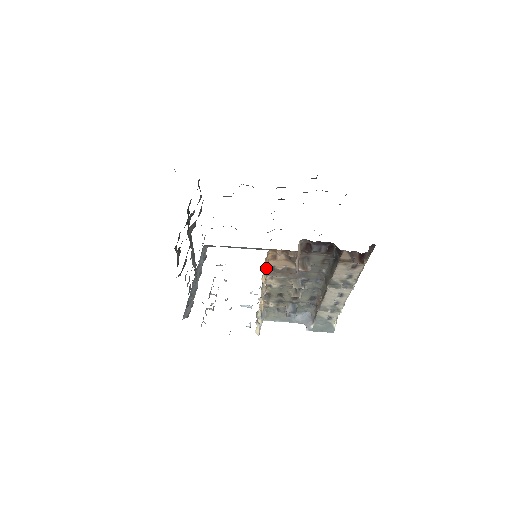
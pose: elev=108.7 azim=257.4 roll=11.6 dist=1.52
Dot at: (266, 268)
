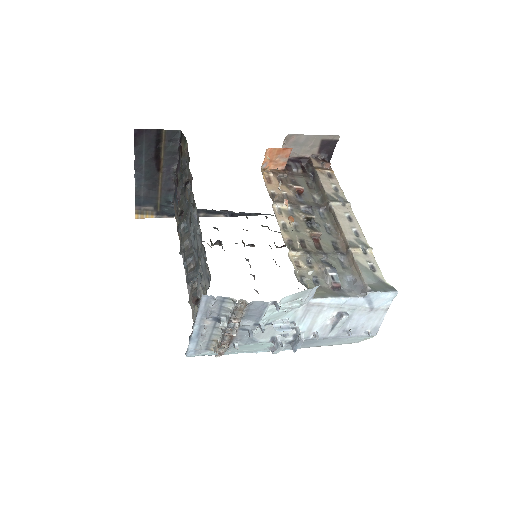
Dot at: occluded
